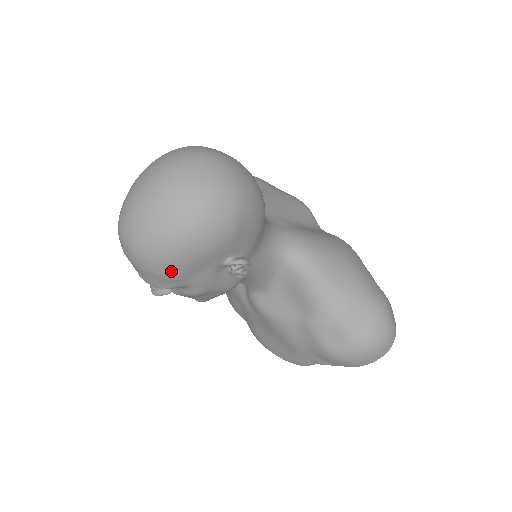
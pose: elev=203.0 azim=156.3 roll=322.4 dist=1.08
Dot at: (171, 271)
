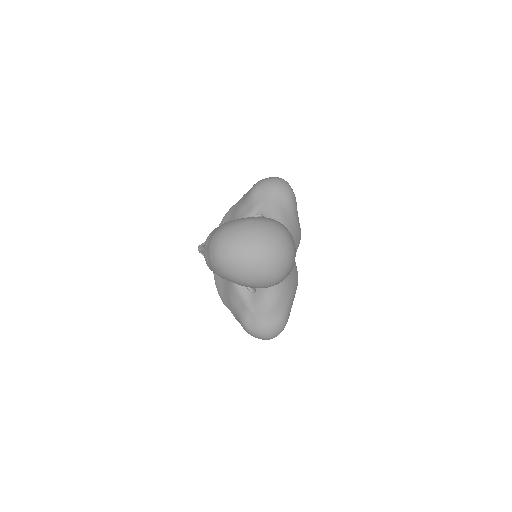
Dot at: (223, 277)
